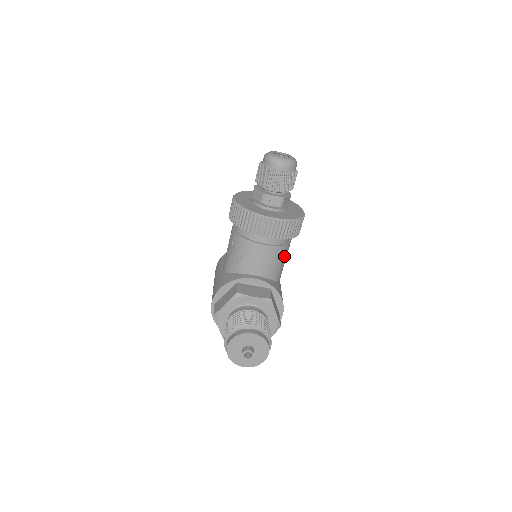
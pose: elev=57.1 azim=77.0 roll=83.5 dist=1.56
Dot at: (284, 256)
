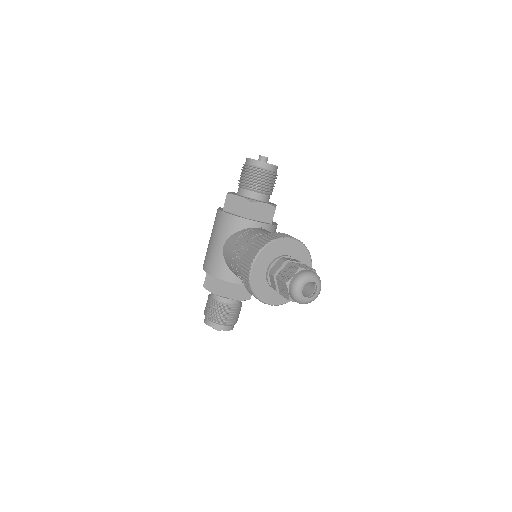
Dot at: occluded
